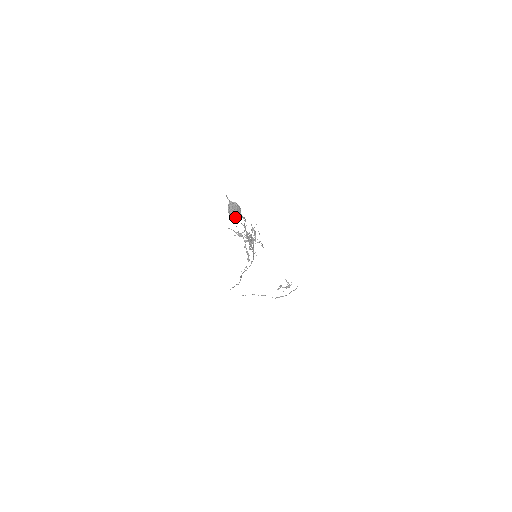
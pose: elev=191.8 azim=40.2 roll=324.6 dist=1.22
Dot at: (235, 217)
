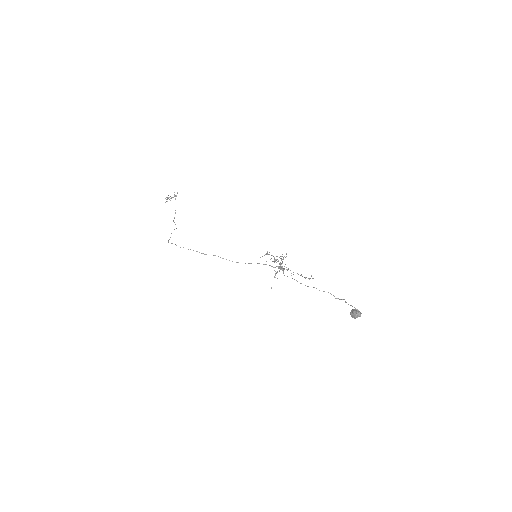
Dot at: (354, 316)
